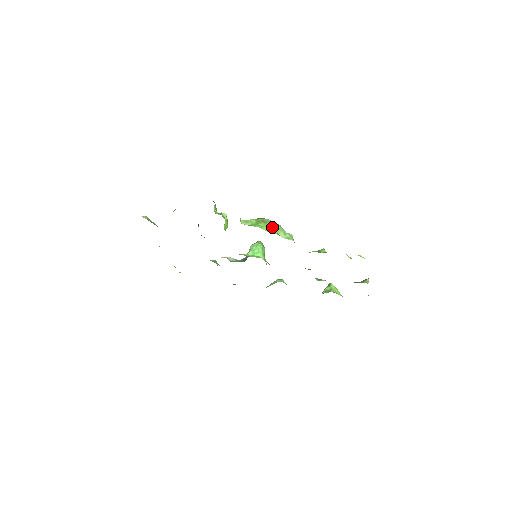
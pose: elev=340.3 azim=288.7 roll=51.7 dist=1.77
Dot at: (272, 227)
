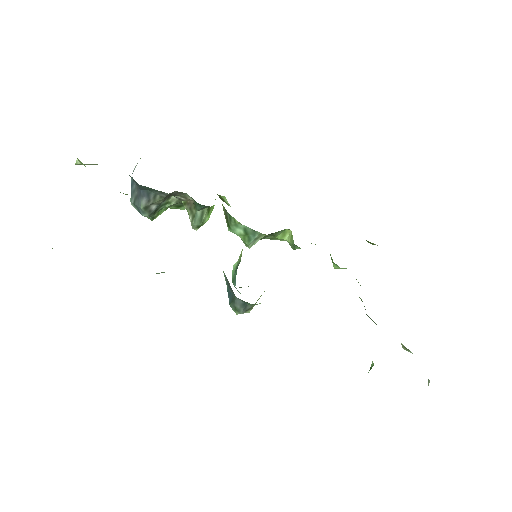
Dot at: occluded
